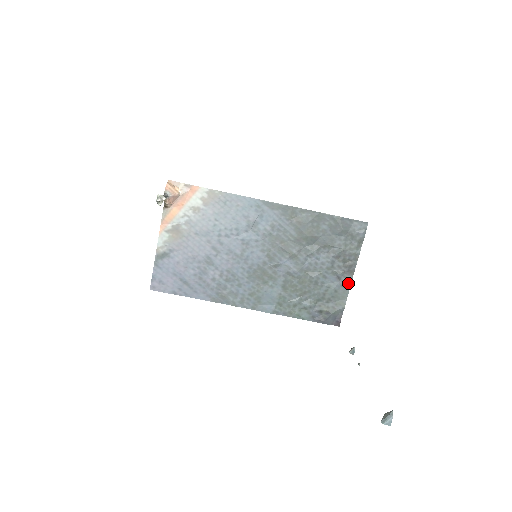
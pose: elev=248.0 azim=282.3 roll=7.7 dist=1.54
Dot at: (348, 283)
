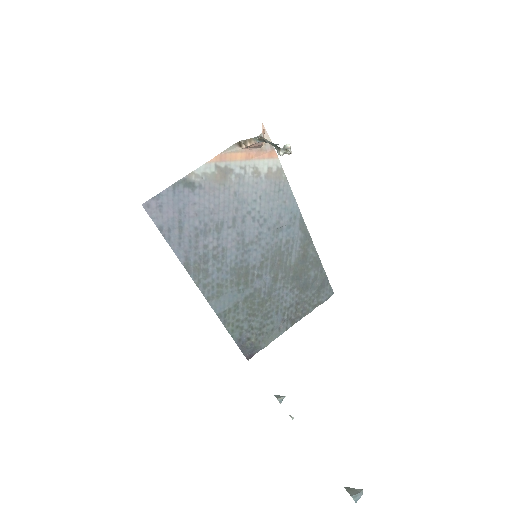
Dot at: (284, 329)
